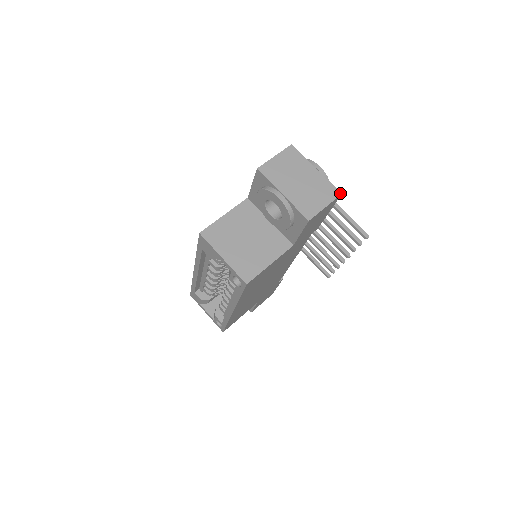
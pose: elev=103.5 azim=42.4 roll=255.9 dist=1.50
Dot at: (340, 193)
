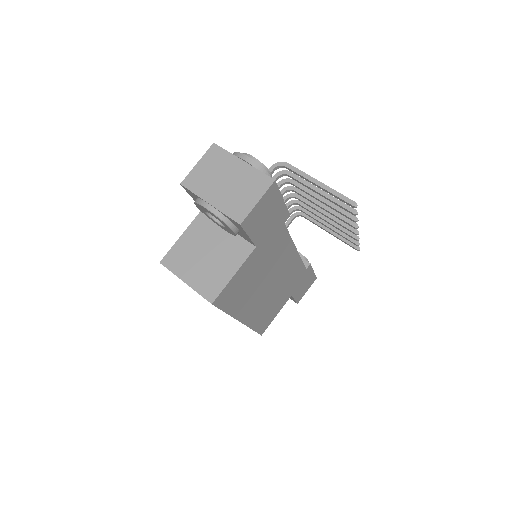
Dot at: (273, 180)
